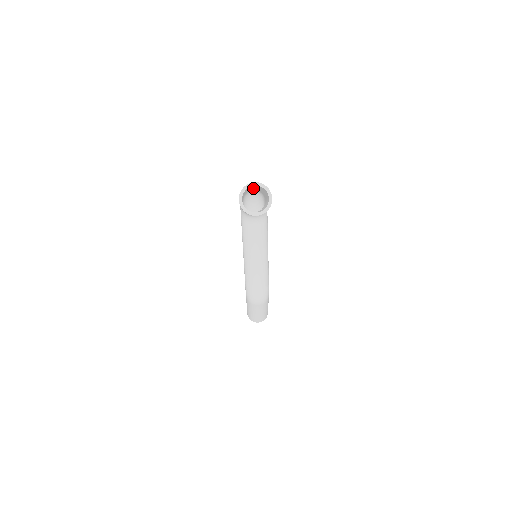
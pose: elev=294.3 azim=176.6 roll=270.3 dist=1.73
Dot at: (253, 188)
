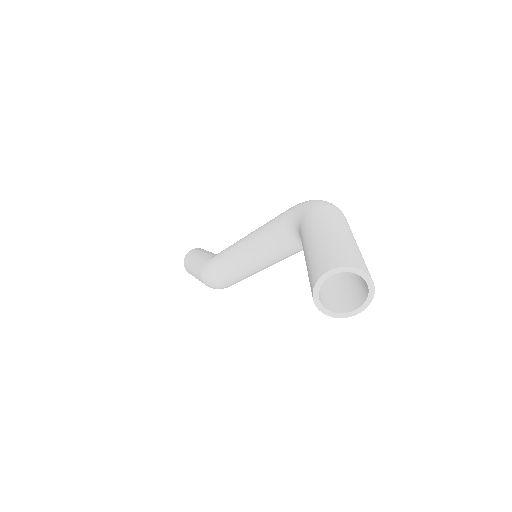
Dot at: occluded
